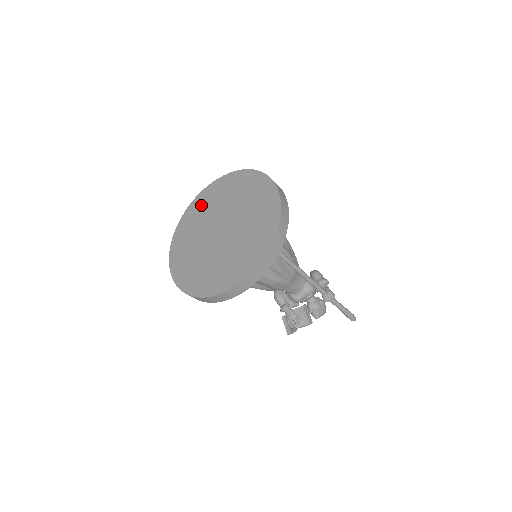
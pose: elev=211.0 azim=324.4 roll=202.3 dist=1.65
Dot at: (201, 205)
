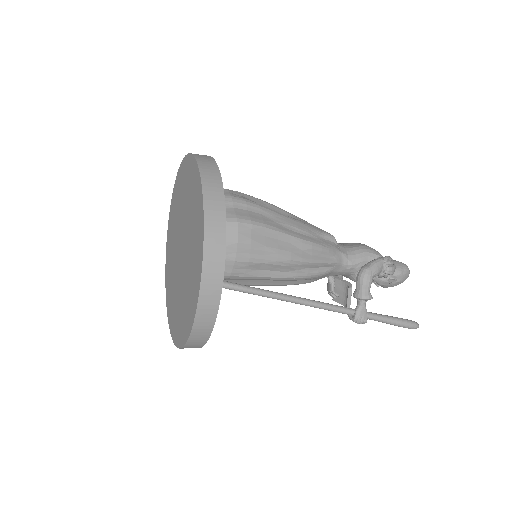
Dot at: (184, 179)
